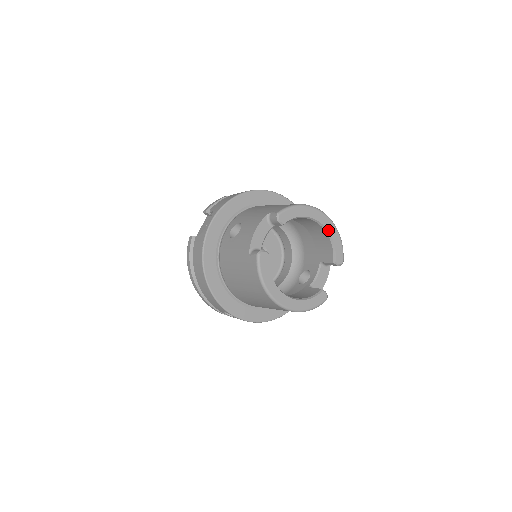
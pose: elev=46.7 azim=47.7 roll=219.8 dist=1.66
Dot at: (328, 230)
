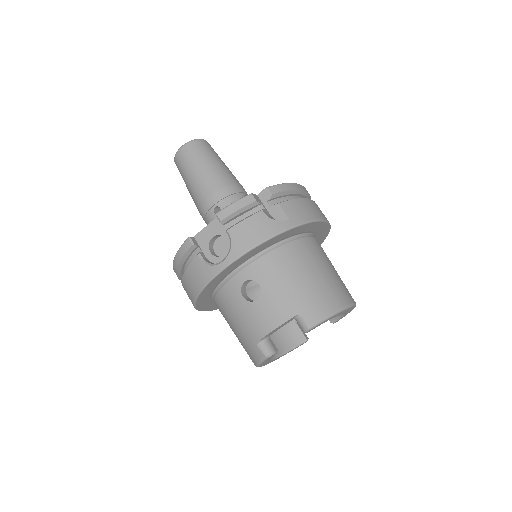
Dot at: (346, 312)
